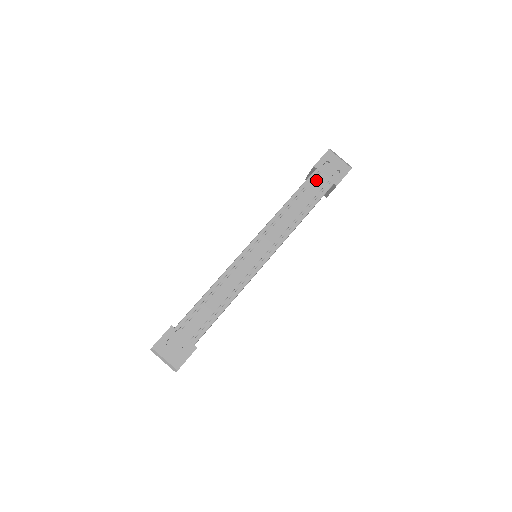
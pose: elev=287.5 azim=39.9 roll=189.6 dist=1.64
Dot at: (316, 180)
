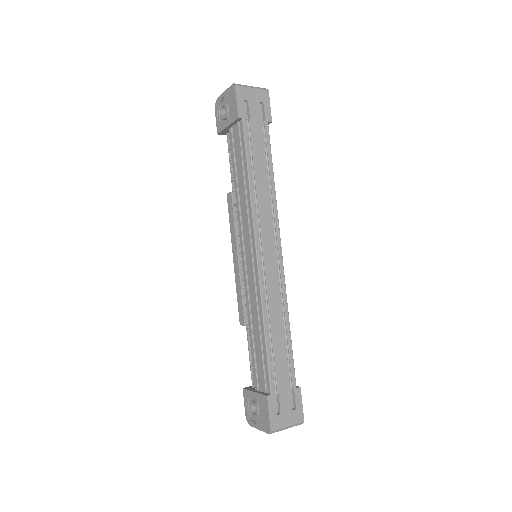
Dot at: (252, 132)
